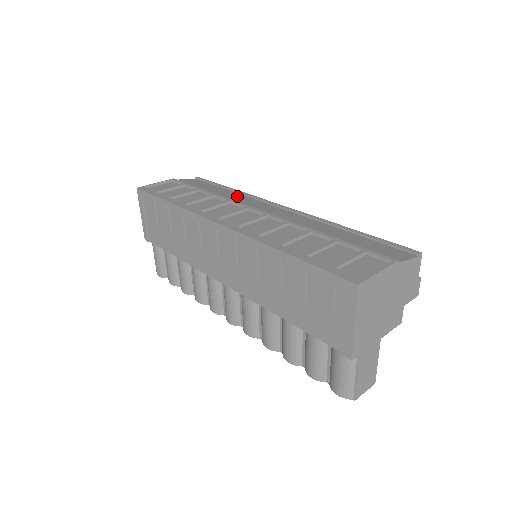
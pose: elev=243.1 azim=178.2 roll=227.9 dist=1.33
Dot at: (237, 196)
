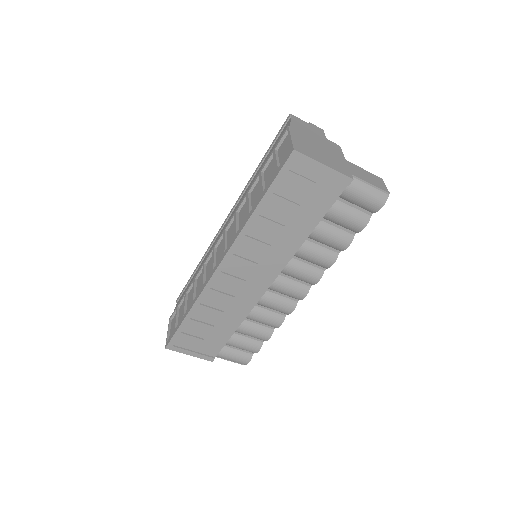
Dot at: (203, 262)
